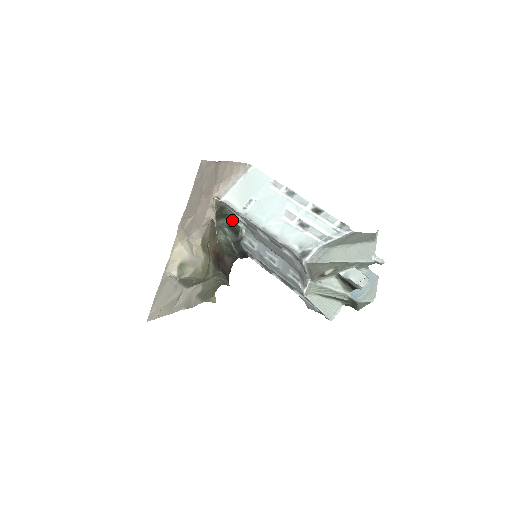
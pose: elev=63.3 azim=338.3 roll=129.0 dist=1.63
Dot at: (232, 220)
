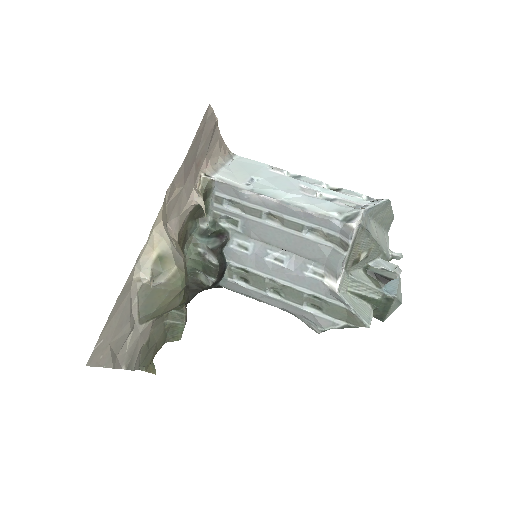
Dot at: (210, 220)
